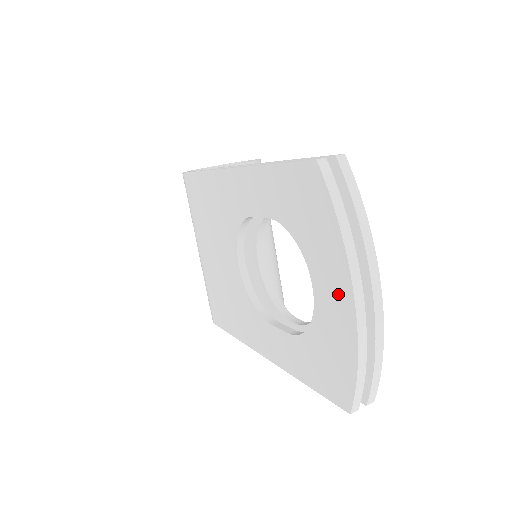
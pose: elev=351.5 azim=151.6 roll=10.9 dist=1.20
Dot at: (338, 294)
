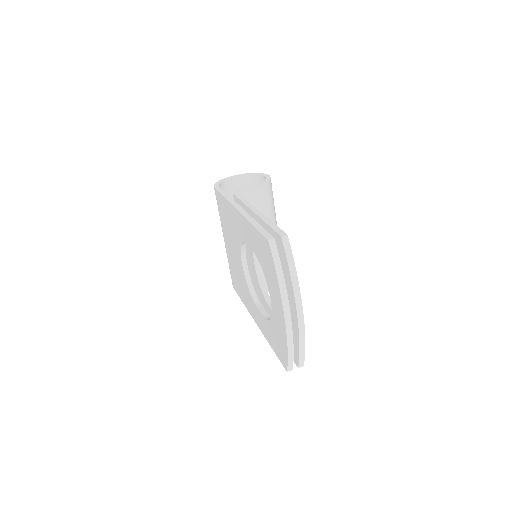
Dot at: (279, 311)
